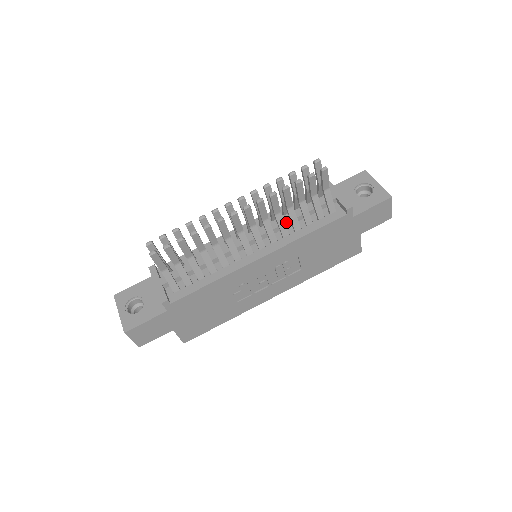
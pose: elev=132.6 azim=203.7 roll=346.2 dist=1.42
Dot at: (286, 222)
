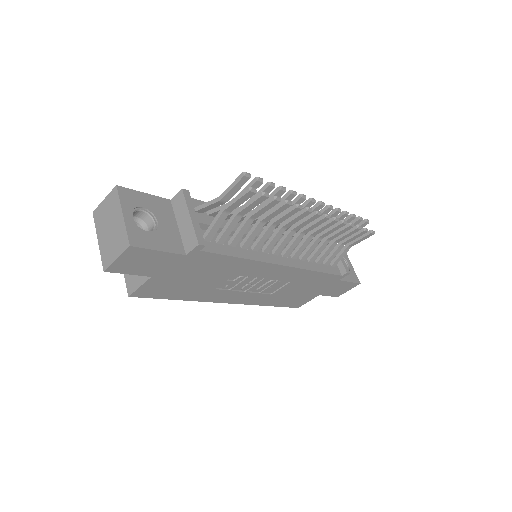
Dot at: occluded
